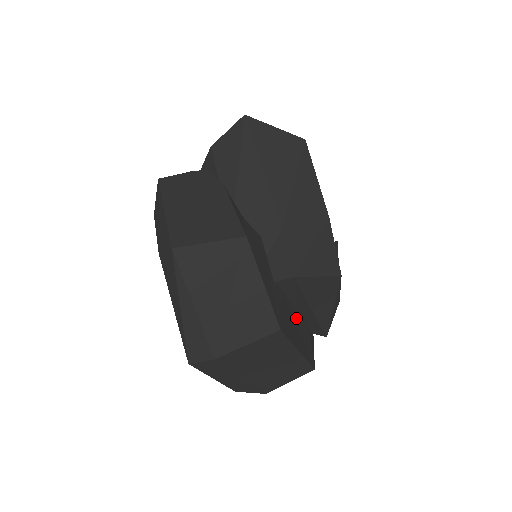
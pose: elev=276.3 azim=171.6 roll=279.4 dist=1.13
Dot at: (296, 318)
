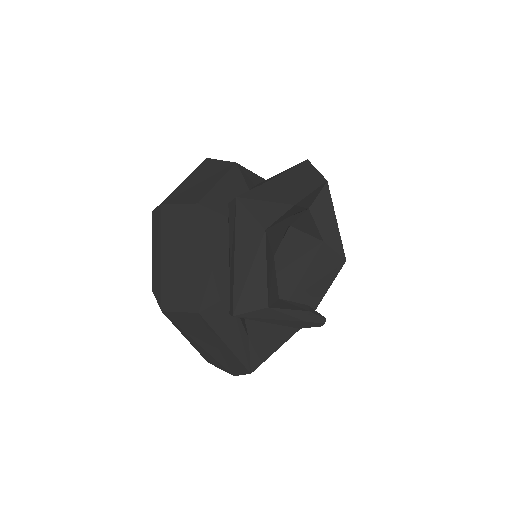
Dot at: (223, 254)
